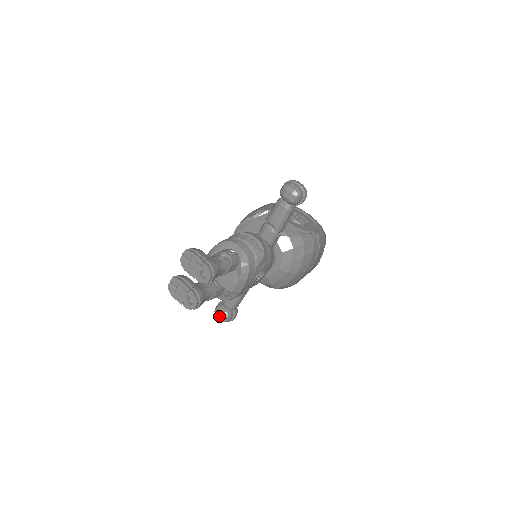
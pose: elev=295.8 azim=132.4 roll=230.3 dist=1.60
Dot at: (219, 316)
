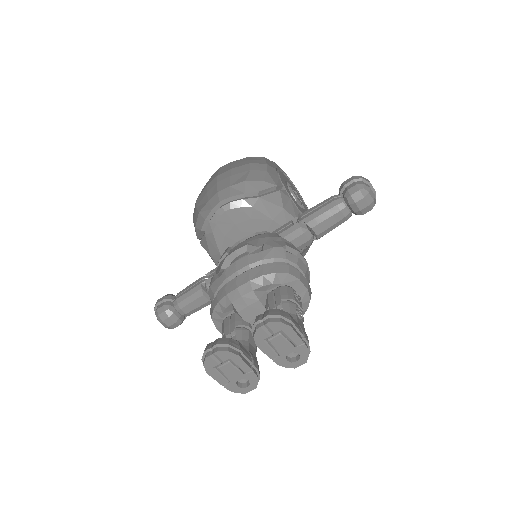
Dot at: (167, 324)
